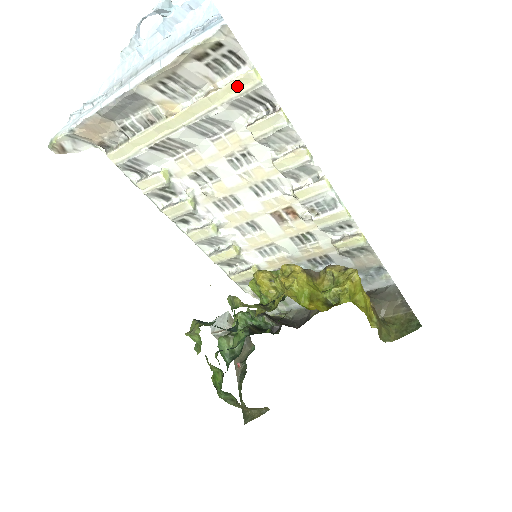
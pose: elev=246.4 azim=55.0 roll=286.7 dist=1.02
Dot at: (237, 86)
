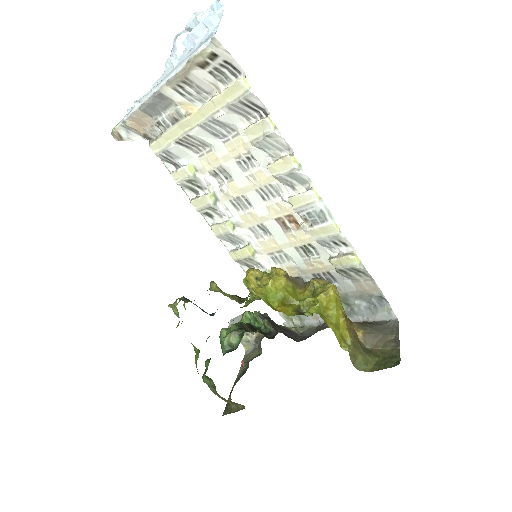
Dot at: (231, 92)
